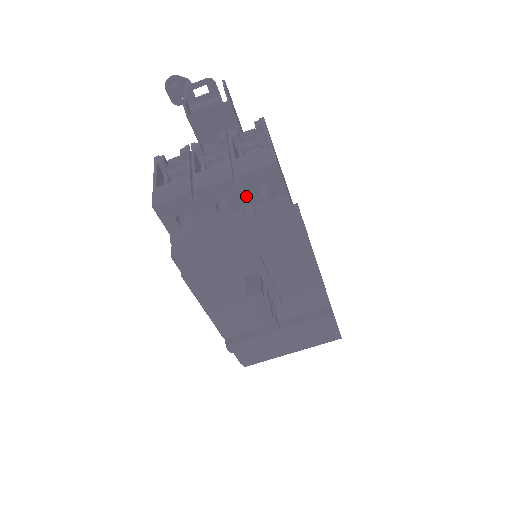
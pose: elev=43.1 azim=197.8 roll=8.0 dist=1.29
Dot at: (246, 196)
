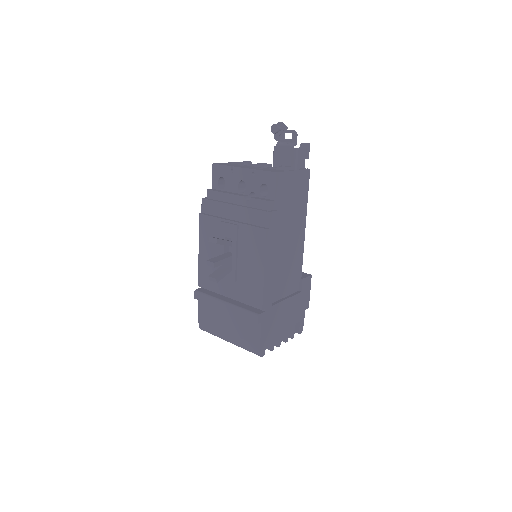
Dot at: (254, 186)
